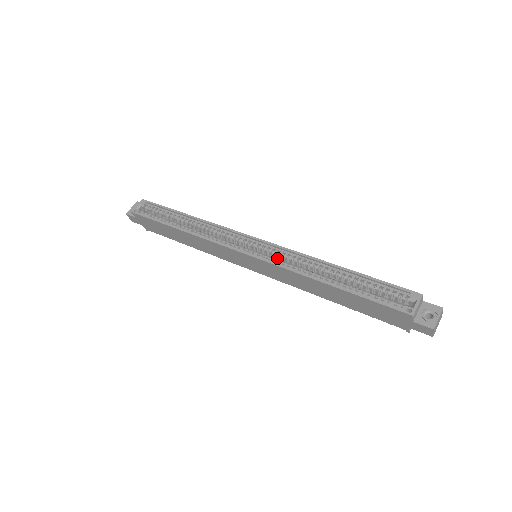
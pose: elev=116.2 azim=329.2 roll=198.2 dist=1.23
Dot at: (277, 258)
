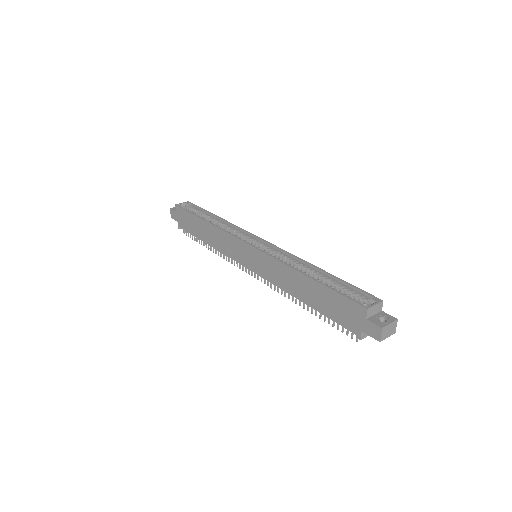
Dot at: occluded
